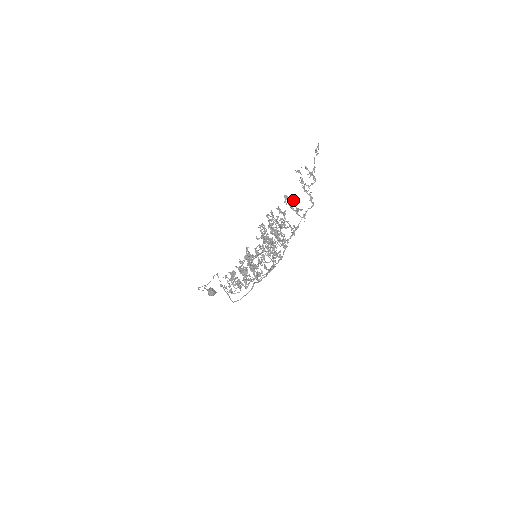
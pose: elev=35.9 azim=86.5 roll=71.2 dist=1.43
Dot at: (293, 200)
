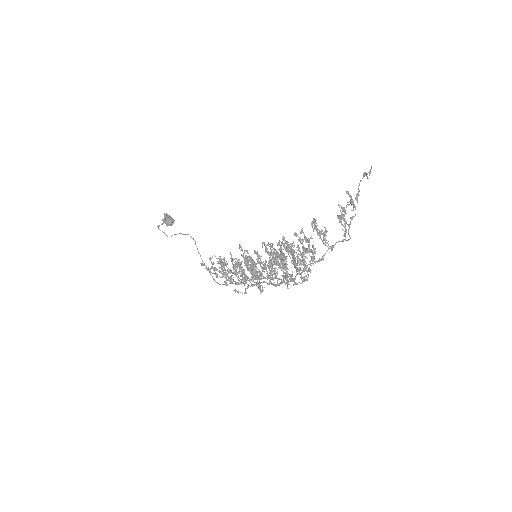
Dot at: (325, 234)
